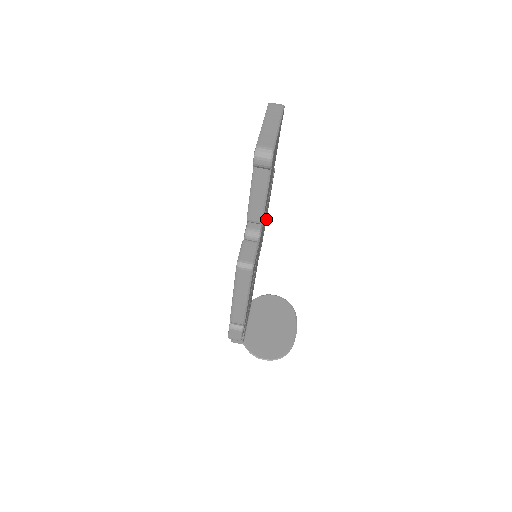
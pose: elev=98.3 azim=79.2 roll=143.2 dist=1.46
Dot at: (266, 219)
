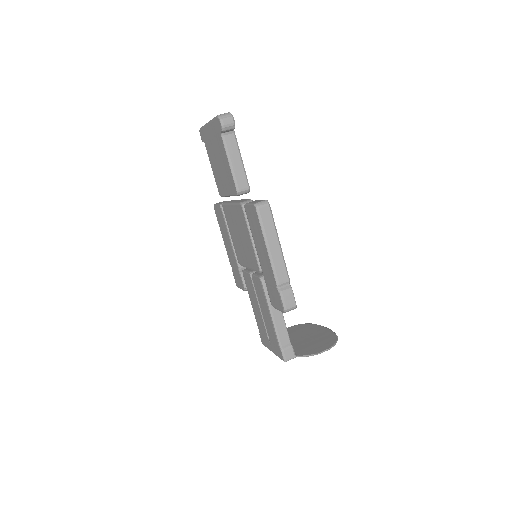
Dot at: occluded
